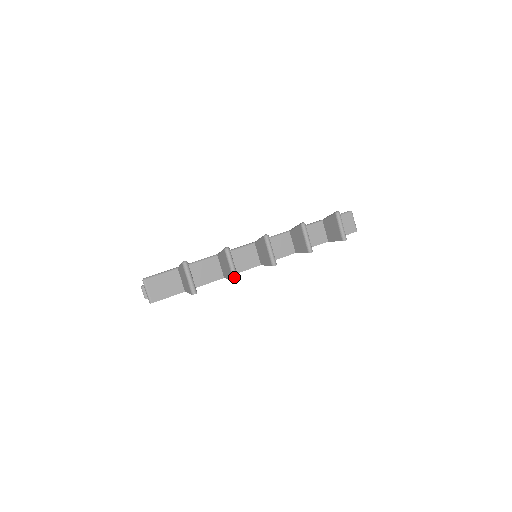
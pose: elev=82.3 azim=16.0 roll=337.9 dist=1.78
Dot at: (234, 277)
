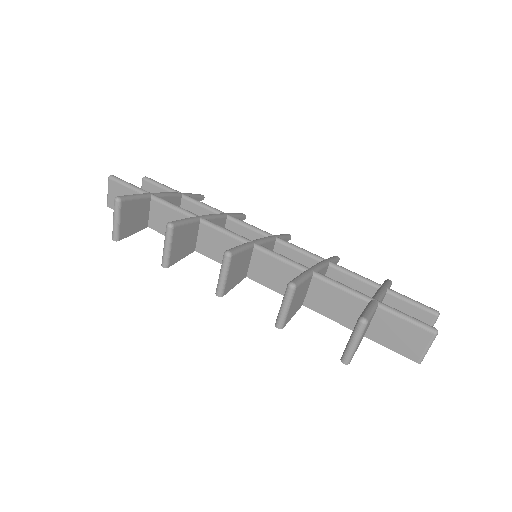
Dot at: (162, 262)
